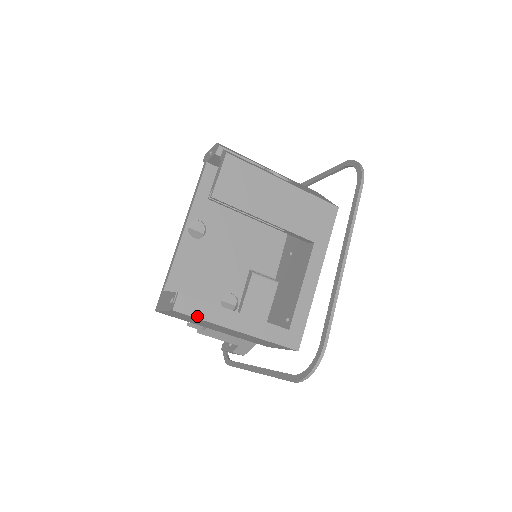
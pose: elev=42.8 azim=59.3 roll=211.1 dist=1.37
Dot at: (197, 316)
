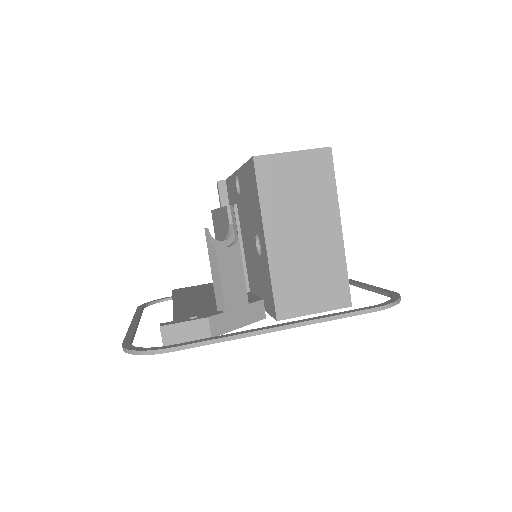
Dot at: (334, 175)
